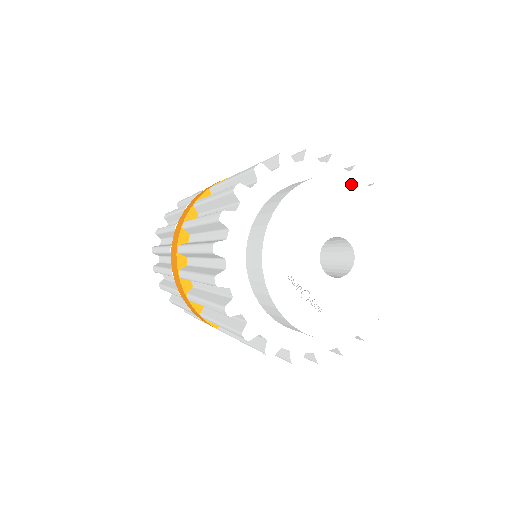
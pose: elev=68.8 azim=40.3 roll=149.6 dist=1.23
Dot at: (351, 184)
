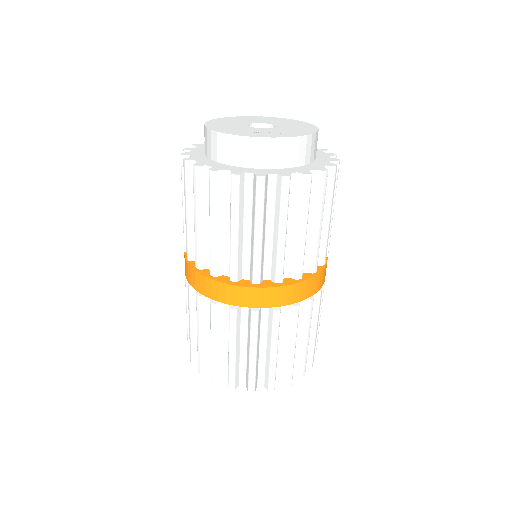
Dot at: (235, 117)
